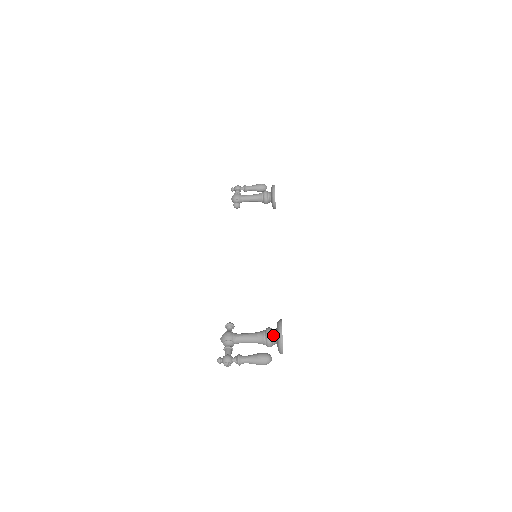
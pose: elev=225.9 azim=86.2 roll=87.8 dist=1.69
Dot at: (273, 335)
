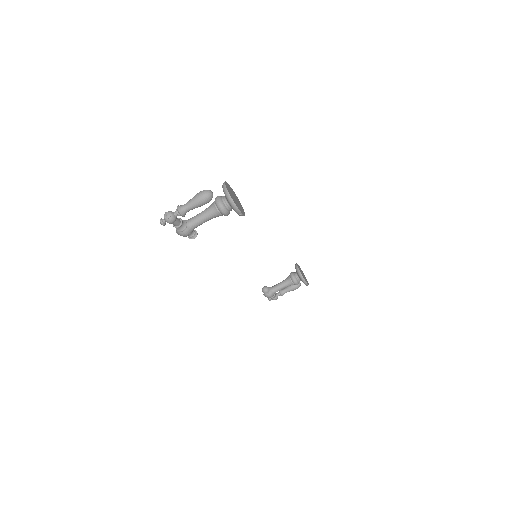
Dot at: (222, 196)
